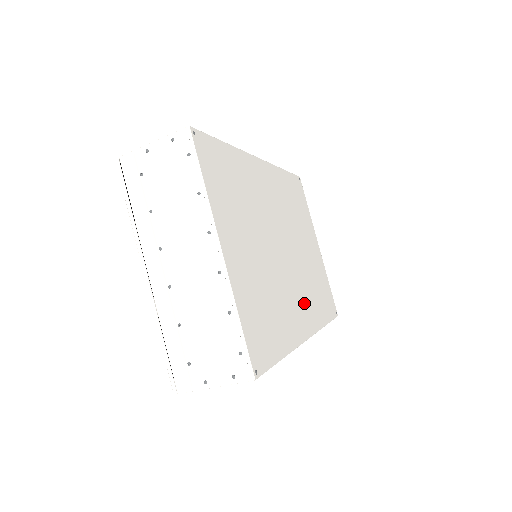
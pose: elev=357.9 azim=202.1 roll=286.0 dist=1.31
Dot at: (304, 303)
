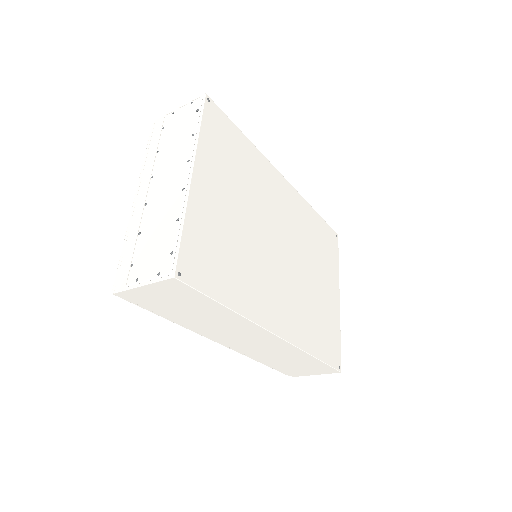
Dot at: (287, 308)
